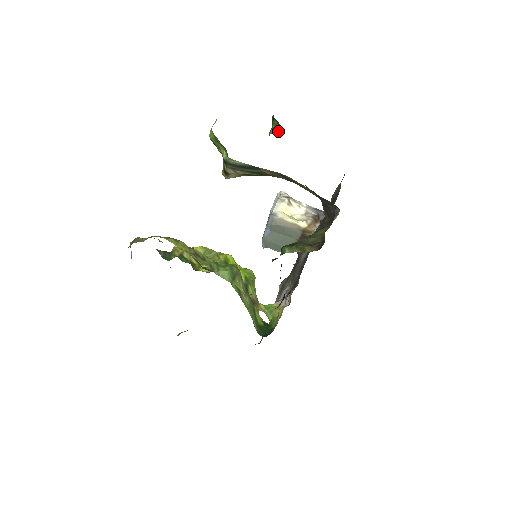
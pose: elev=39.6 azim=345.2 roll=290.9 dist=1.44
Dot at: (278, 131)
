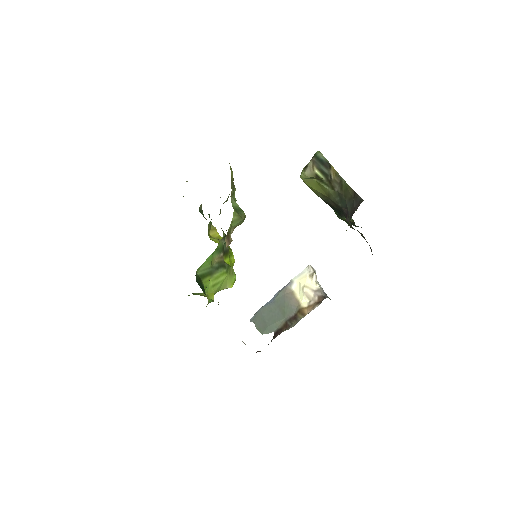
Dot at: occluded
